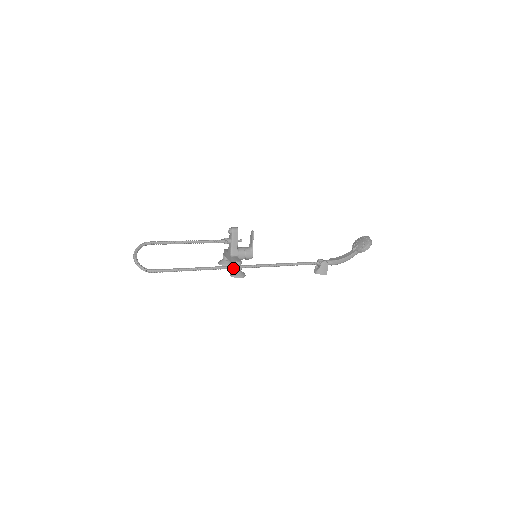
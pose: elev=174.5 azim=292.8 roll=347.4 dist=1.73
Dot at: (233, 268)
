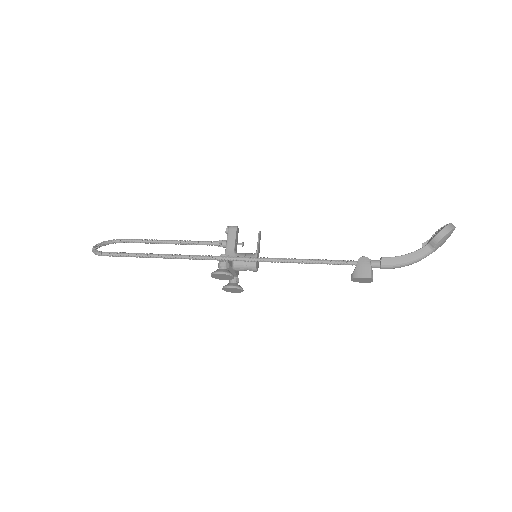
Dot at: (210, 259)
